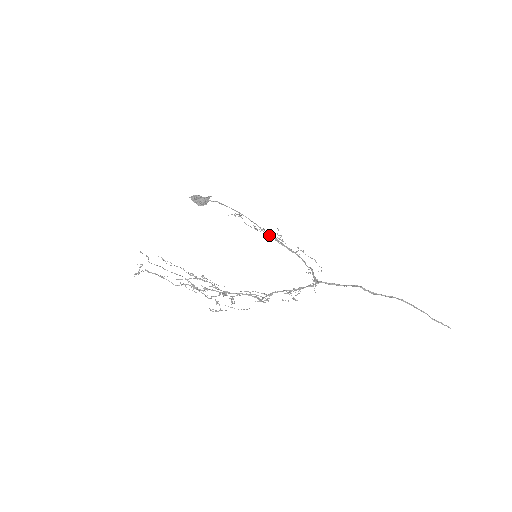
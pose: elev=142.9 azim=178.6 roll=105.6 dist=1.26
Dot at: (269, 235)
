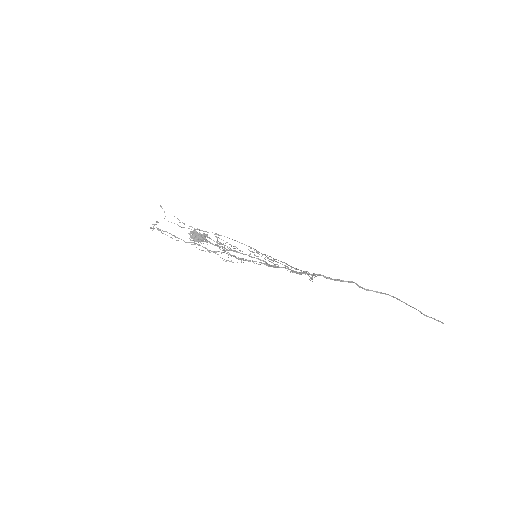
Dot at: (264, 254)
